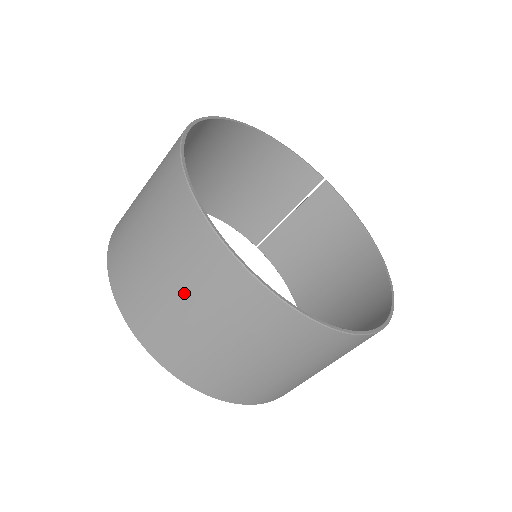
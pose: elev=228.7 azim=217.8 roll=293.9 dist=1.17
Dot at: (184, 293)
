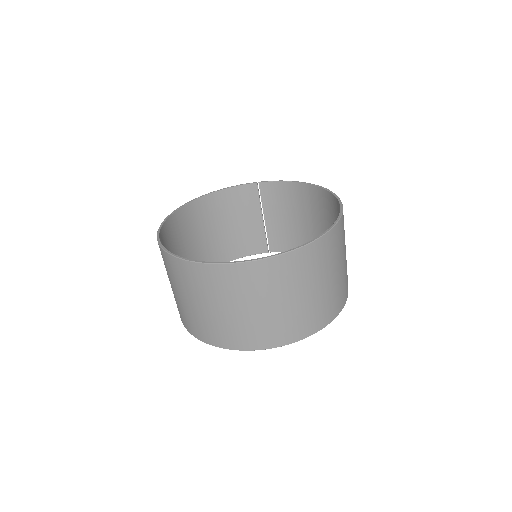
Dot at: (222, 304)
